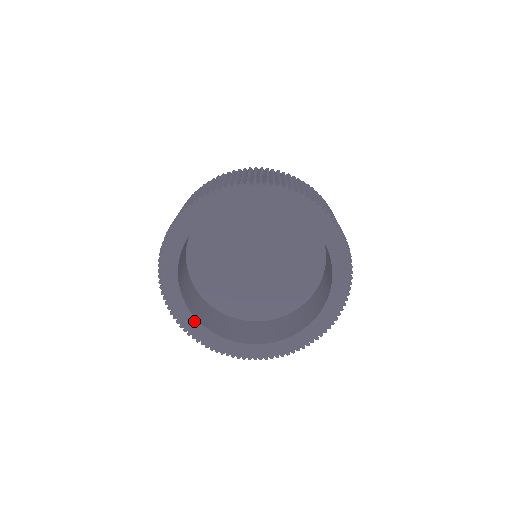
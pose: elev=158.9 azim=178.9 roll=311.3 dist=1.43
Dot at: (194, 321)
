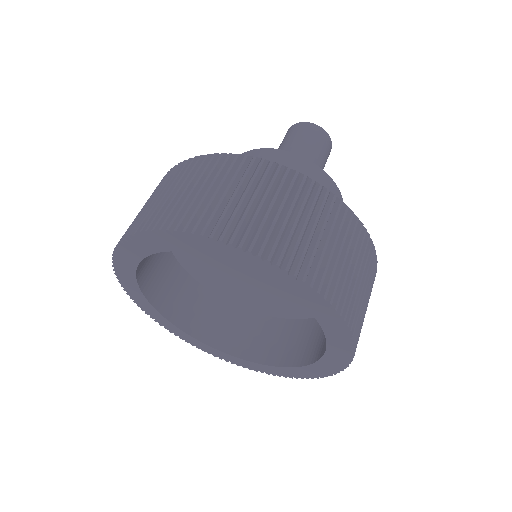
Dot at: (230, 356)
